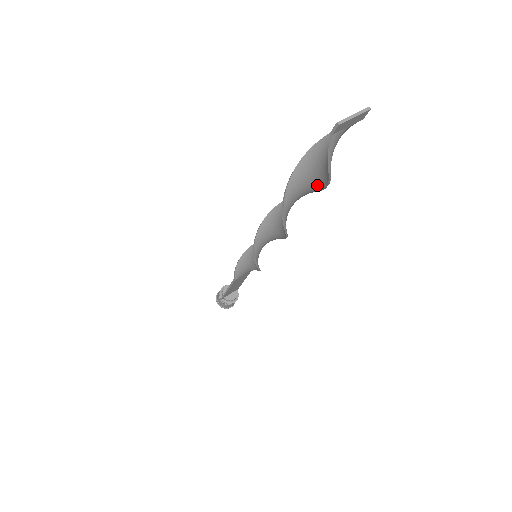
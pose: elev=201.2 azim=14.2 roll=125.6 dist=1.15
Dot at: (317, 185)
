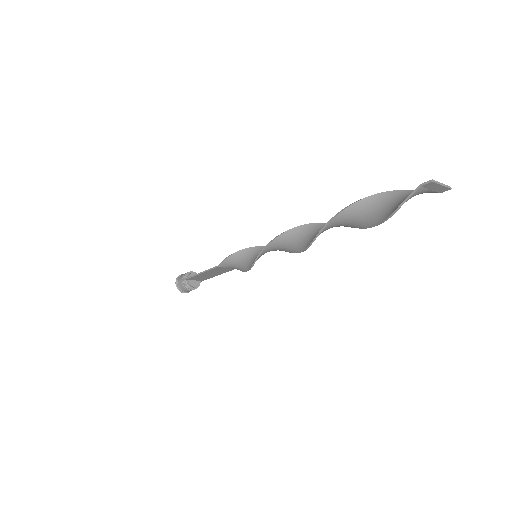
Dot at: (367, 221)
